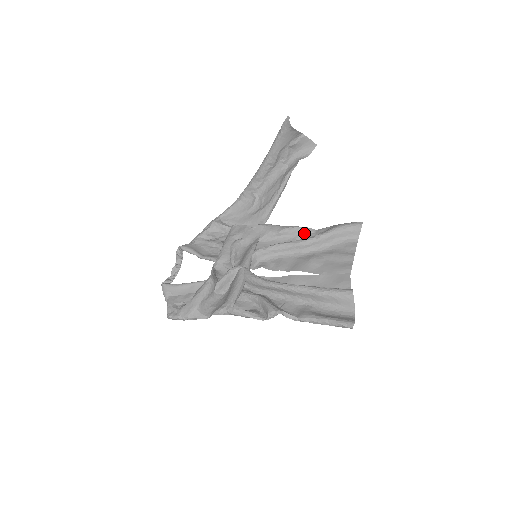
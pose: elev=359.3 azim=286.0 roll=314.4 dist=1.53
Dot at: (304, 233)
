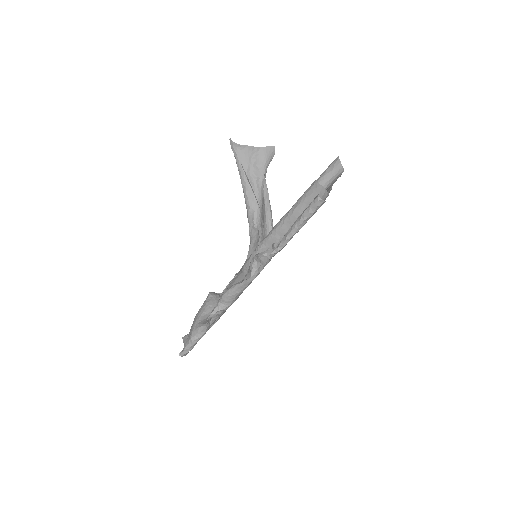
Dot at: occluded
